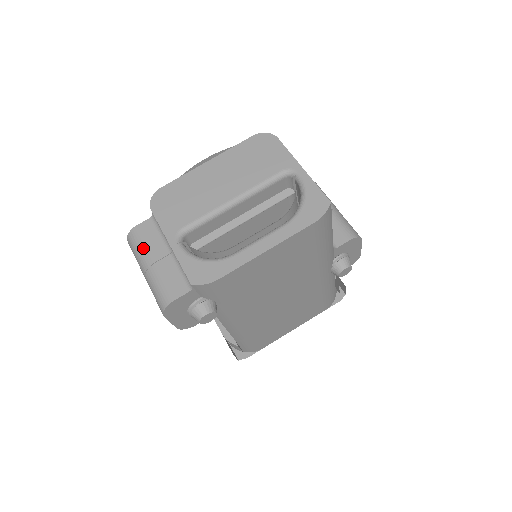
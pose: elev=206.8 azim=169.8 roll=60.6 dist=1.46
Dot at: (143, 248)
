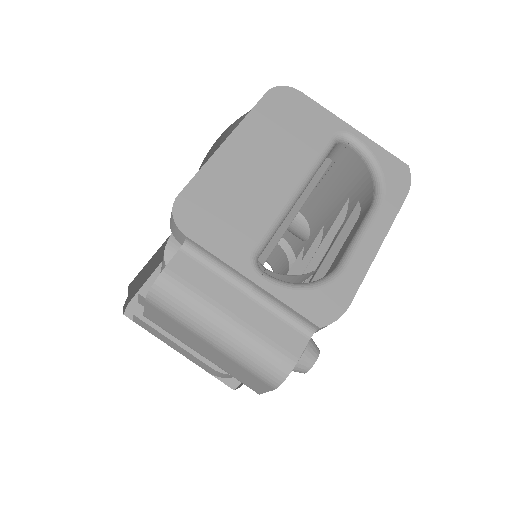
Dot at: (200, 300)
